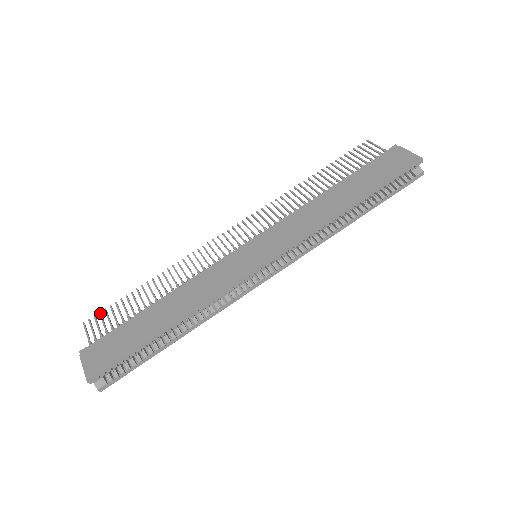
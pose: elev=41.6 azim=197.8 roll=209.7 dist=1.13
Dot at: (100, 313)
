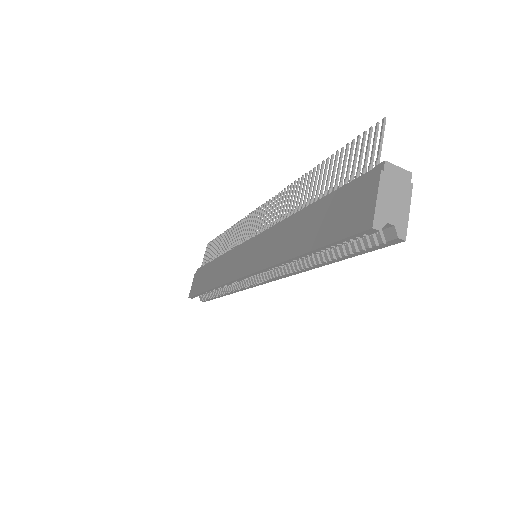
Dot at: (211, 242)
